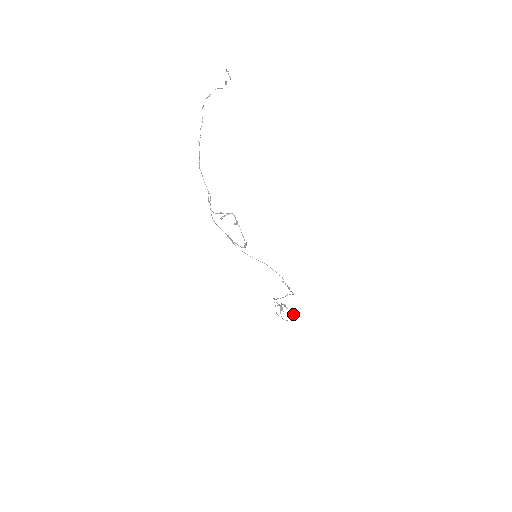
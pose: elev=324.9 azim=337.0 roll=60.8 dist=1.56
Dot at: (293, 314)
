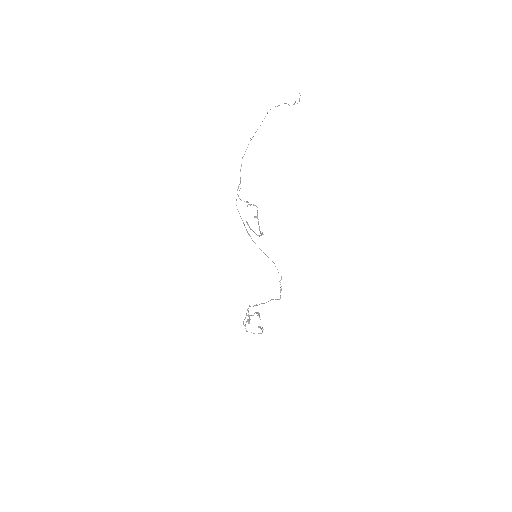
Dot at: (260, 327)
